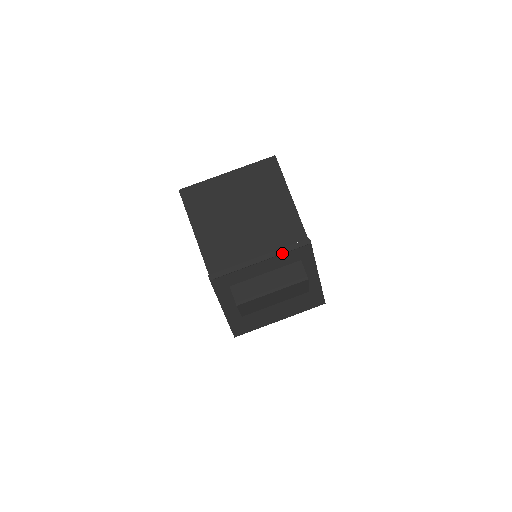
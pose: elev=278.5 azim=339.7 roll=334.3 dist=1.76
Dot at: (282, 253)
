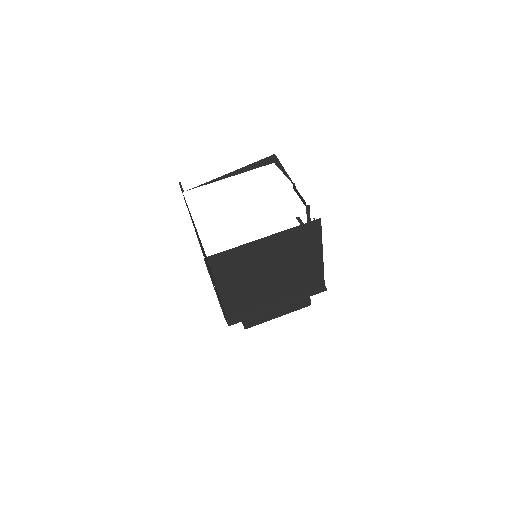
Dot at: occluded
